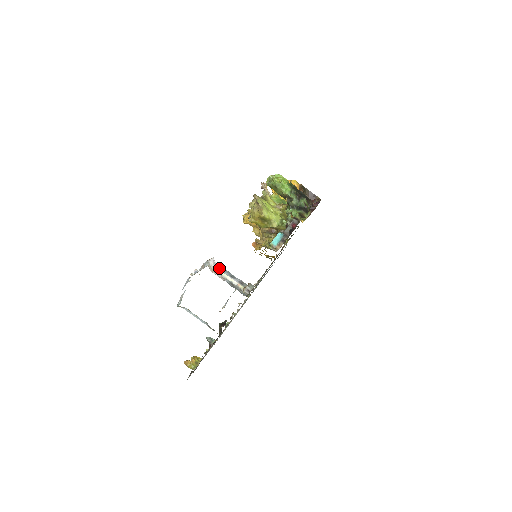
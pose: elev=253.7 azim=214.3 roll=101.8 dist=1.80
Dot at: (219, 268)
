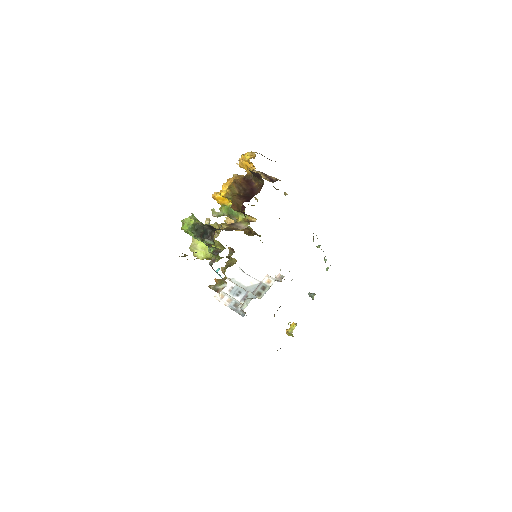
Dot at: (226, 290)
